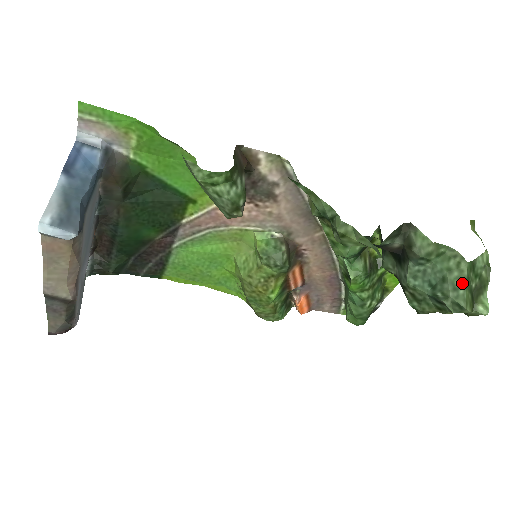
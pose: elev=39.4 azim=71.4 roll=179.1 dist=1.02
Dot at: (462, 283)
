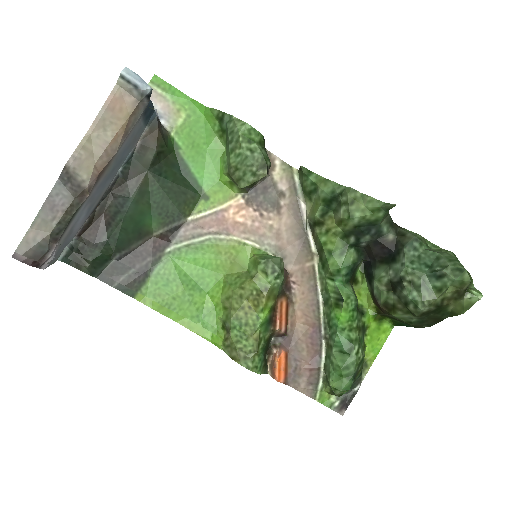
Dot at: (454, 259)
